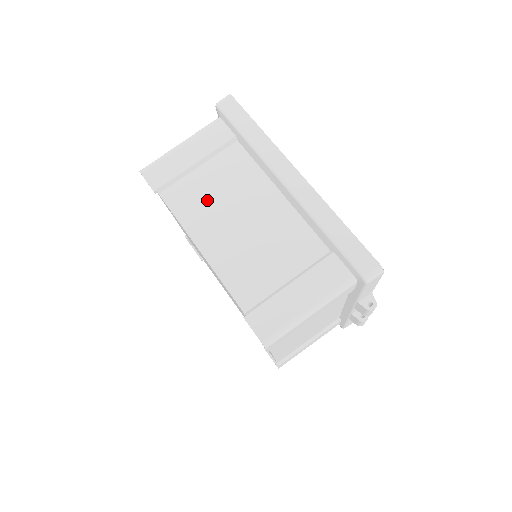
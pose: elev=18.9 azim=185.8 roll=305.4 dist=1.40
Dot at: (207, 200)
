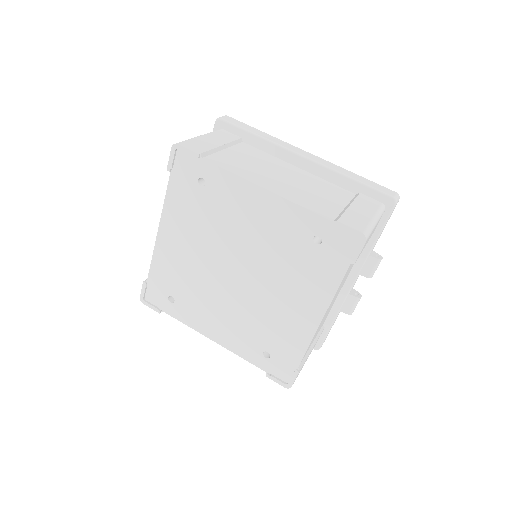
Dot at: (247, 165)
